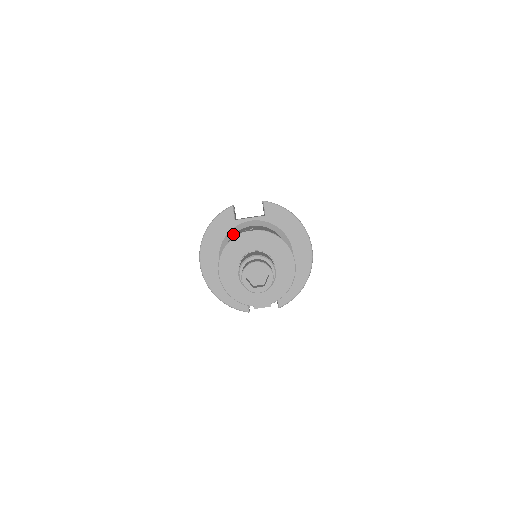
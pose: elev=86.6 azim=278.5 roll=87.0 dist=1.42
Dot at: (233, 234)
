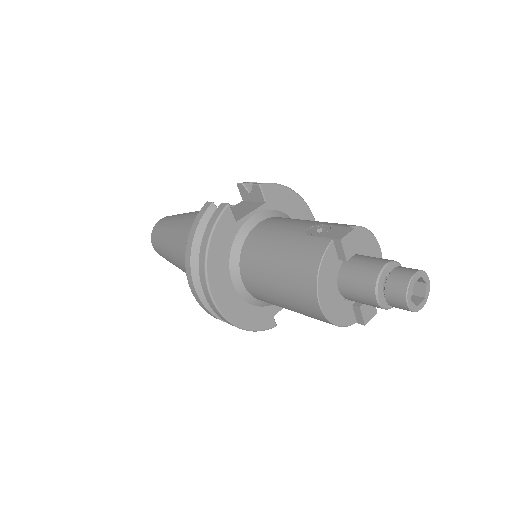
Dot at: (243, 241)
